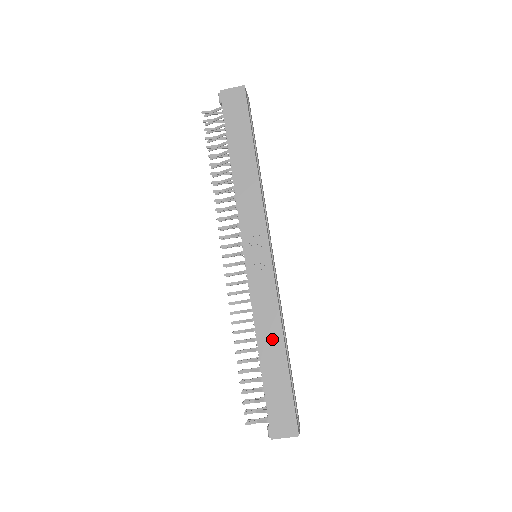
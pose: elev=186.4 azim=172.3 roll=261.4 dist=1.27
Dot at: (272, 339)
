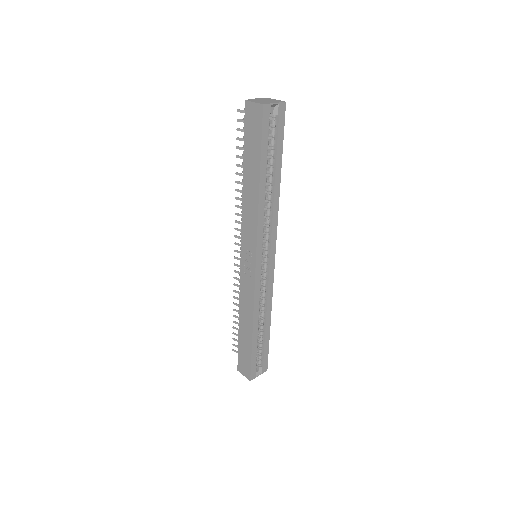
Dot at: (247, 321)
